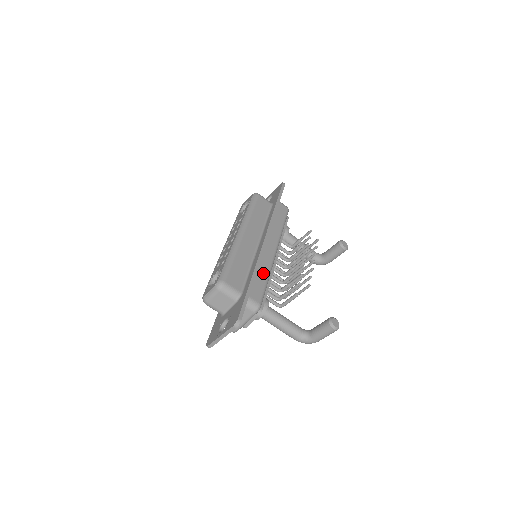
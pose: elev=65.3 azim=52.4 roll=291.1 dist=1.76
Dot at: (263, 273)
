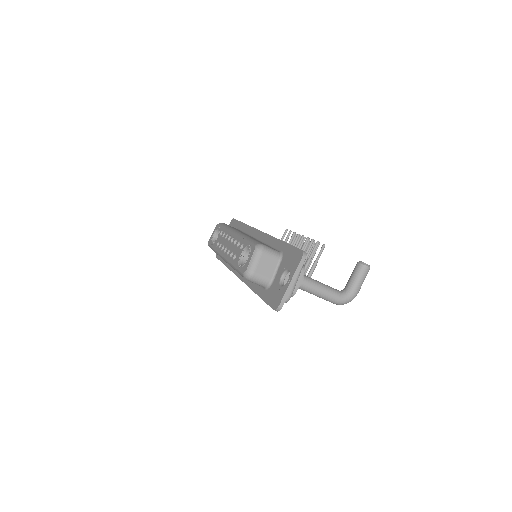
Dot at: occluded
